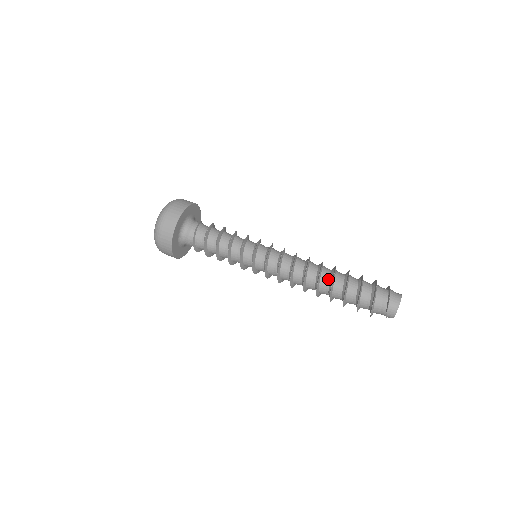
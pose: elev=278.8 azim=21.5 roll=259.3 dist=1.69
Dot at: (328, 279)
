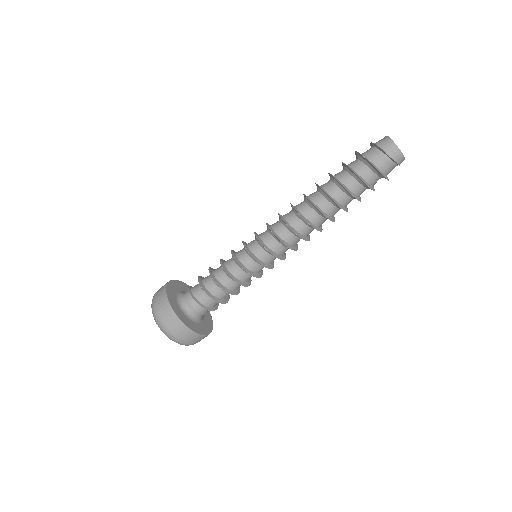
Dot at: (322, 199)
